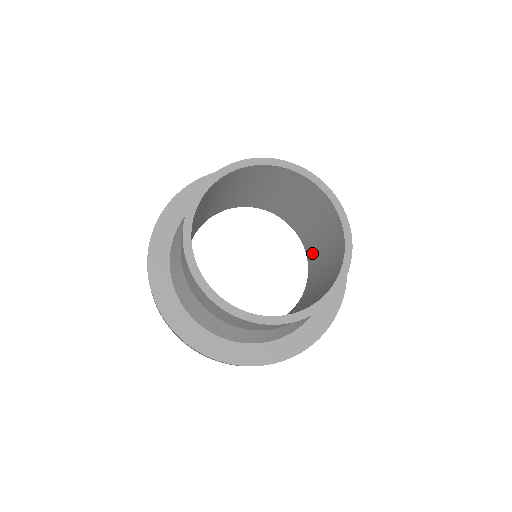
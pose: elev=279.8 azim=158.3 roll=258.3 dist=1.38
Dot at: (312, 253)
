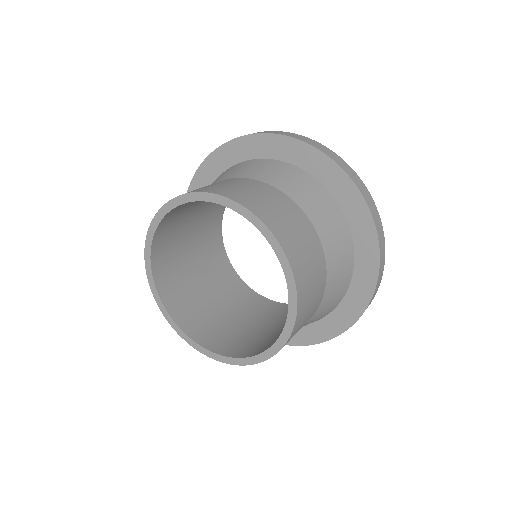
Dot at: occluded
